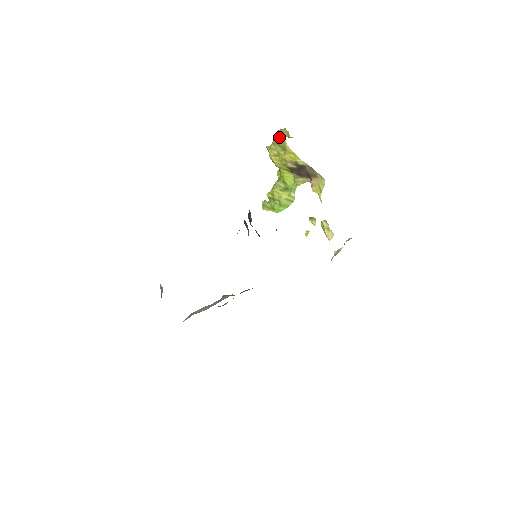
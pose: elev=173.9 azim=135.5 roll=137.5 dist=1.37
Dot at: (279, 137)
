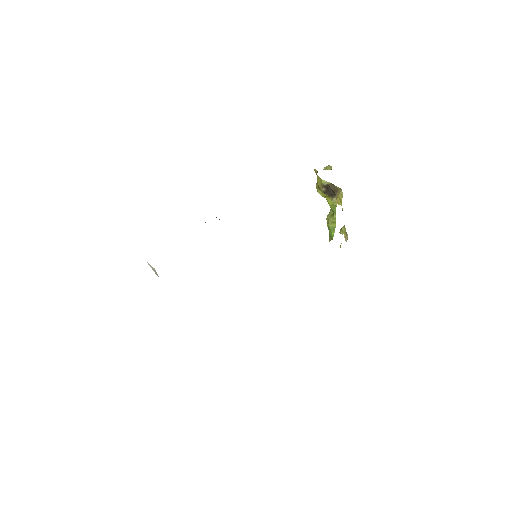
Dot at: (315, 170)
